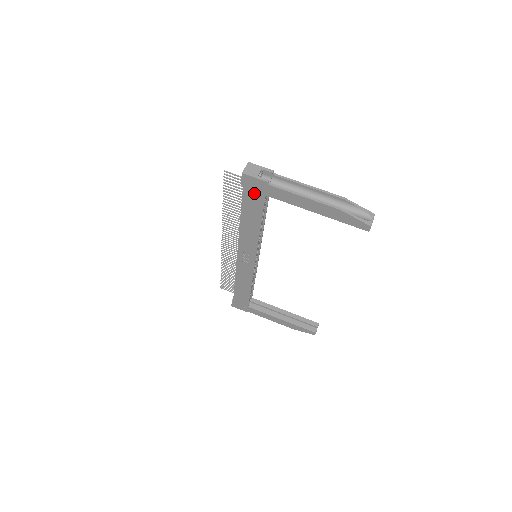
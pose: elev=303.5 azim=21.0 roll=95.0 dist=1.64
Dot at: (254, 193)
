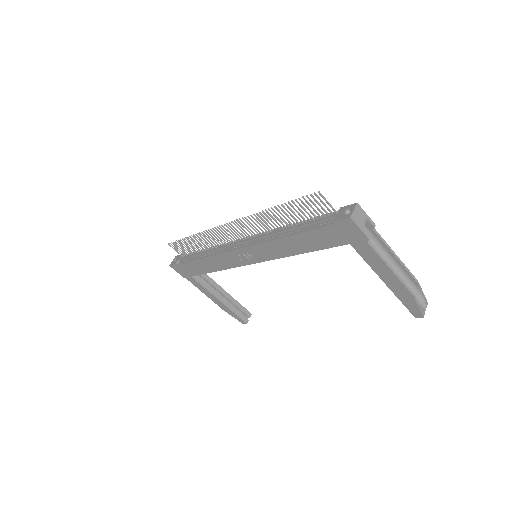
Dot at: (339, 235)
